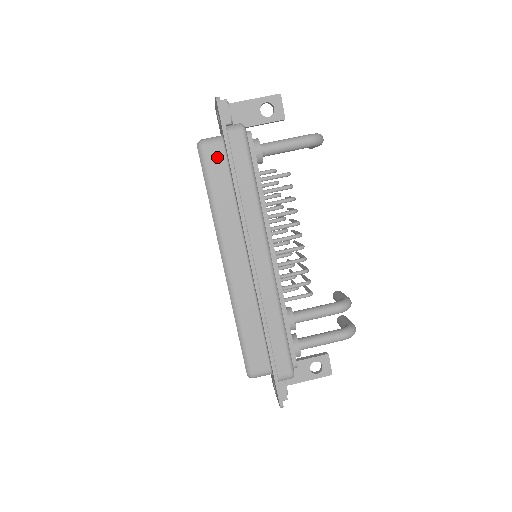
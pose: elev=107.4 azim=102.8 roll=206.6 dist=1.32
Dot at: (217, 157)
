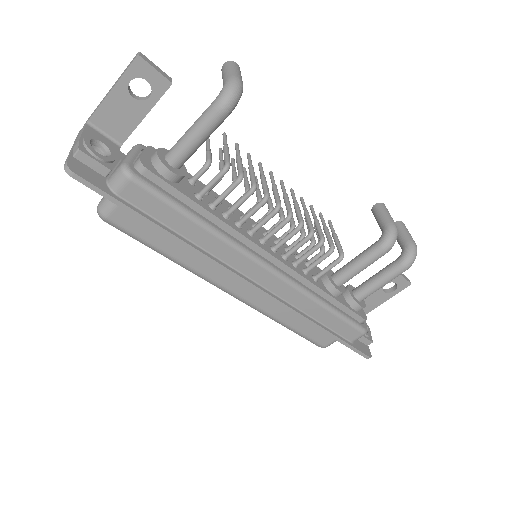
Dot at: (130, 218)
